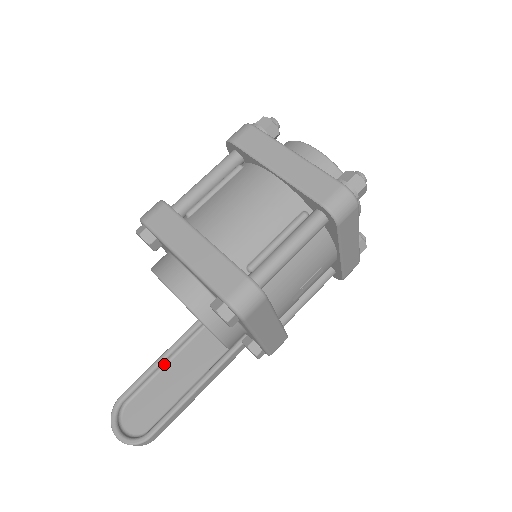
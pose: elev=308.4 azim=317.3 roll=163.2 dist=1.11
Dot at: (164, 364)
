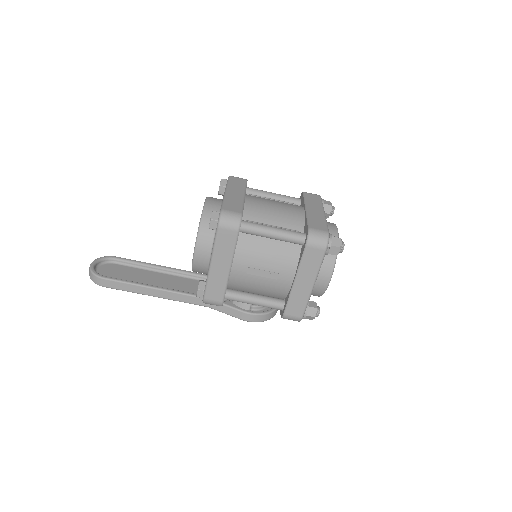
Dot at: (152, 269)
